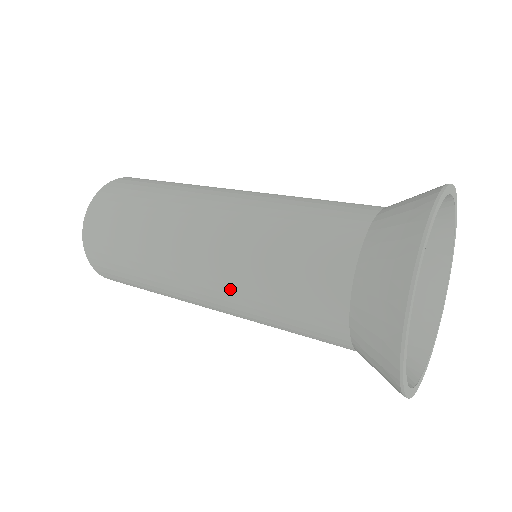
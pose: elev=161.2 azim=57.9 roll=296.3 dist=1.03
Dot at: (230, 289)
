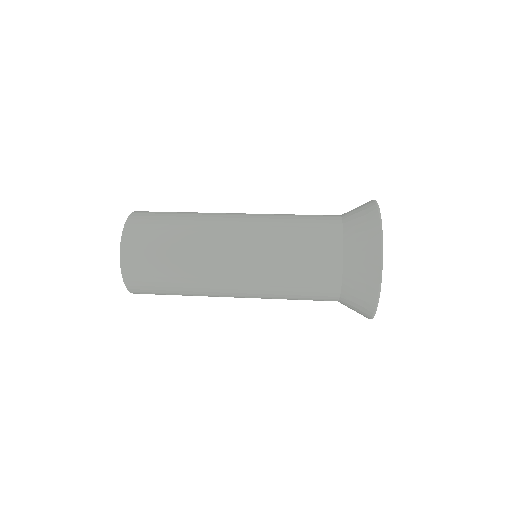
Dot at: (260, 276)
